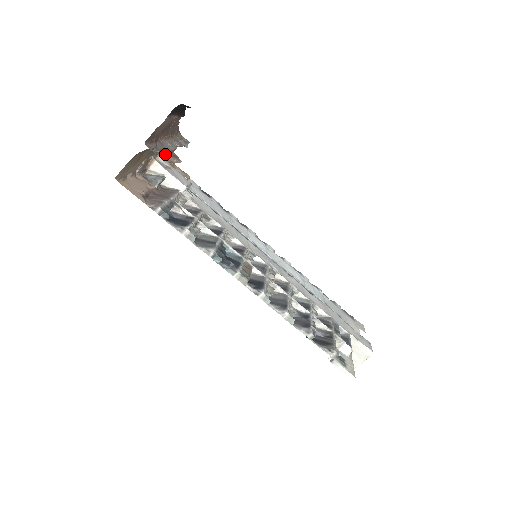
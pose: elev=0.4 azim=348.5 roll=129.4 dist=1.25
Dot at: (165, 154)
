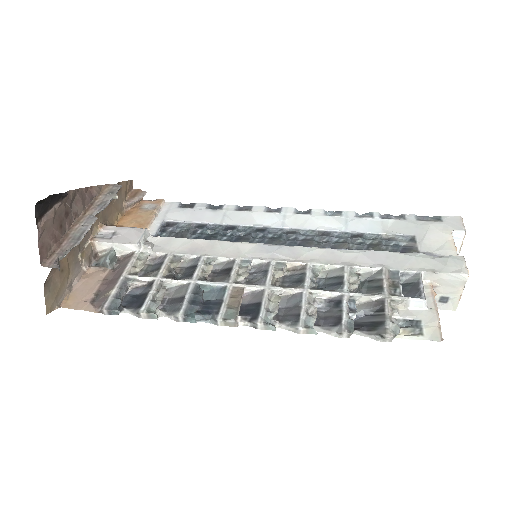
Dot at: (118, 208)
